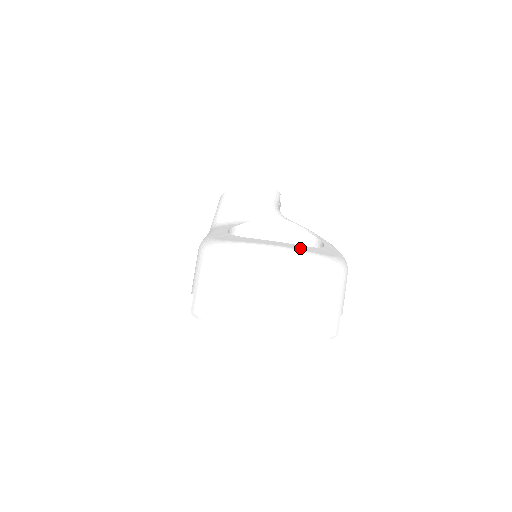
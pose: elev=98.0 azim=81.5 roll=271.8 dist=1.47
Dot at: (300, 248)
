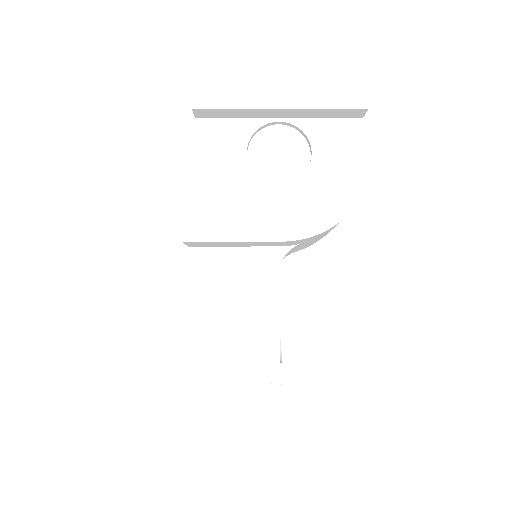
Dot at: occluded
